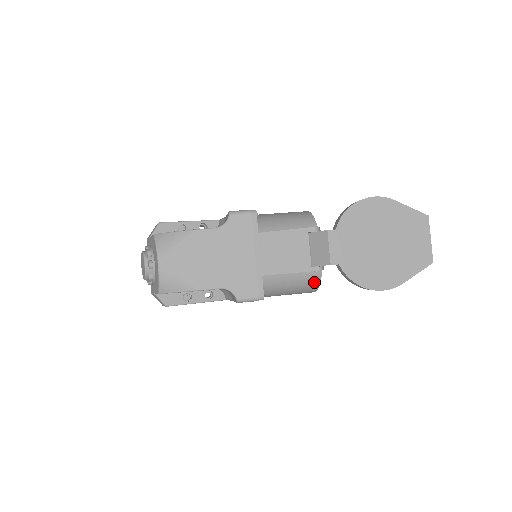
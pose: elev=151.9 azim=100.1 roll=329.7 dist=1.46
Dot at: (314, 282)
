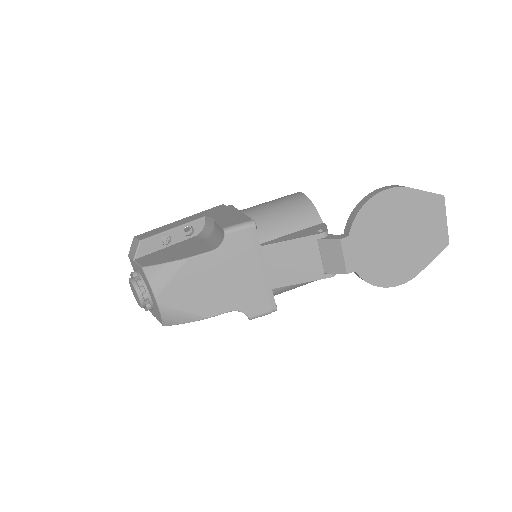
Dot at: occluded
